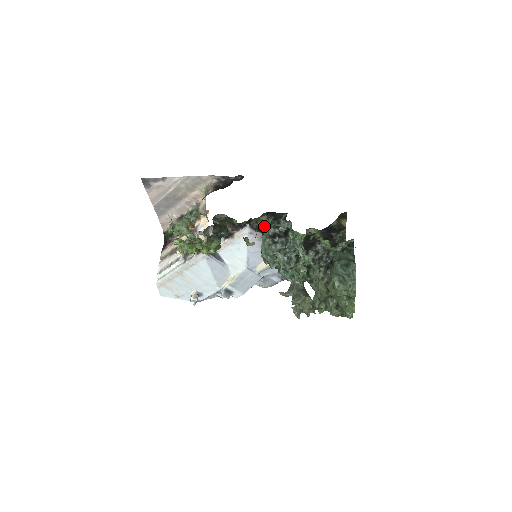
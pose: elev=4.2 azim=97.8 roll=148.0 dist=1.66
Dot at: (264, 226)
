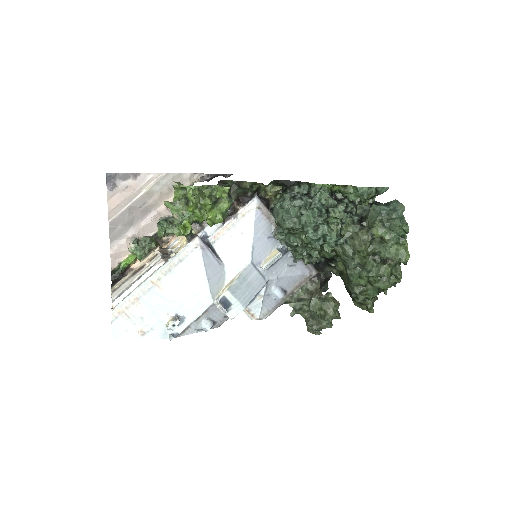
Dot at: (272, 202)
